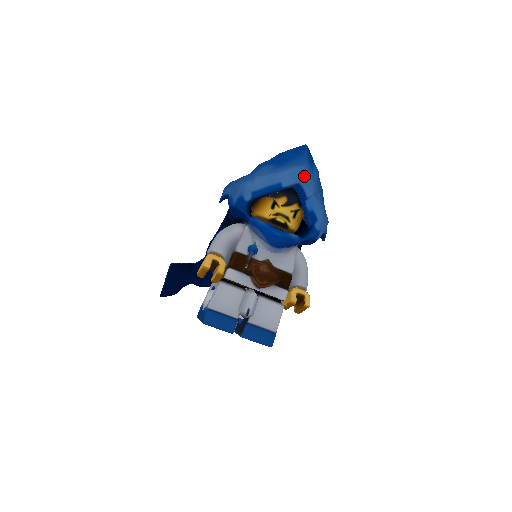
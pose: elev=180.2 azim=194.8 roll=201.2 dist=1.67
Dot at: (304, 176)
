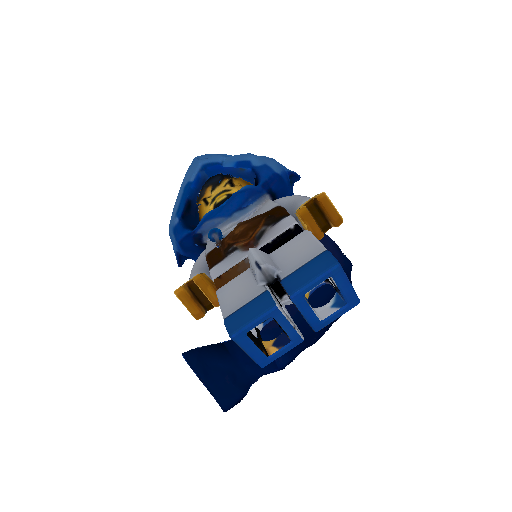
Dot at: (200, 159)
